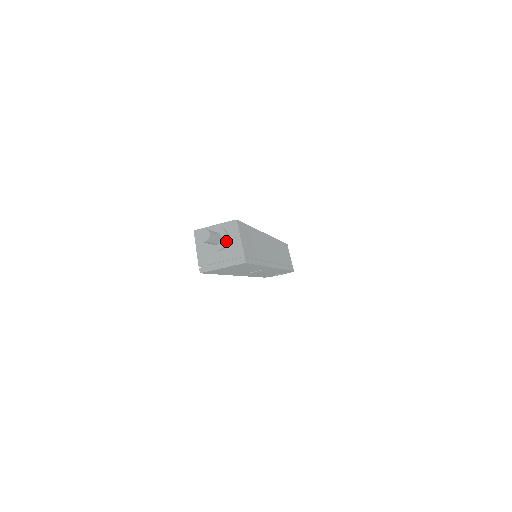
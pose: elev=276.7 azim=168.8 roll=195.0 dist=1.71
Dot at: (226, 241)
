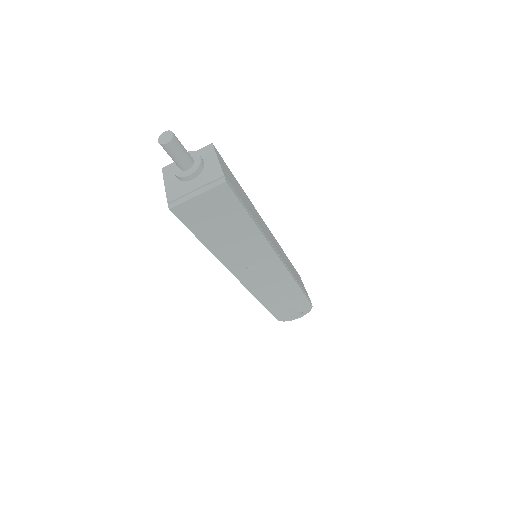
Dot at: (200, 162)
